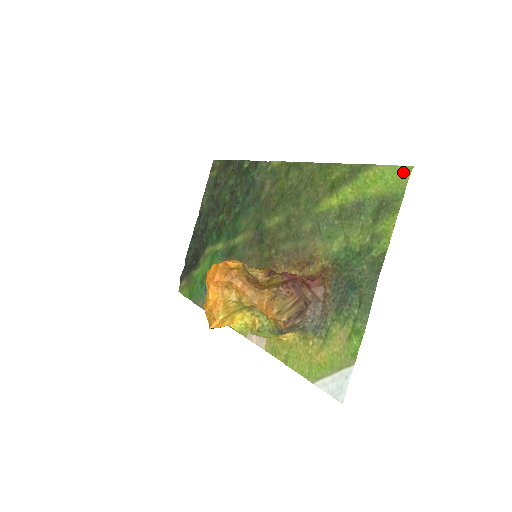
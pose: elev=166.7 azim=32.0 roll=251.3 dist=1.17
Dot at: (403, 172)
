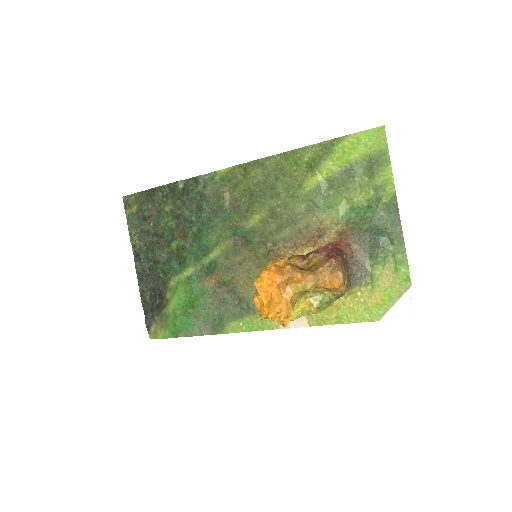
Dot at: (378, 132)
